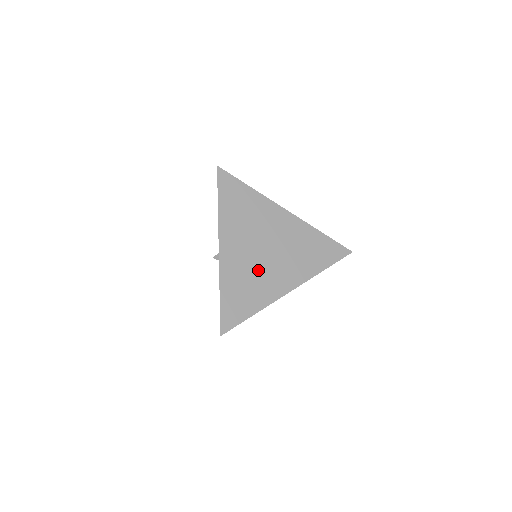
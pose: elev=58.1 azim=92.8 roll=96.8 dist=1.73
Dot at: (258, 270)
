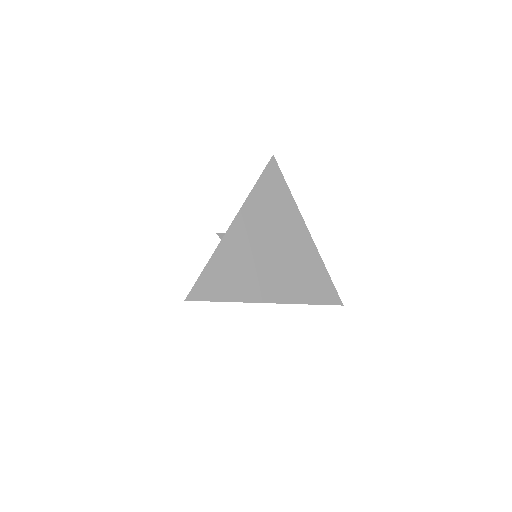
Dot at: (254, 265)
